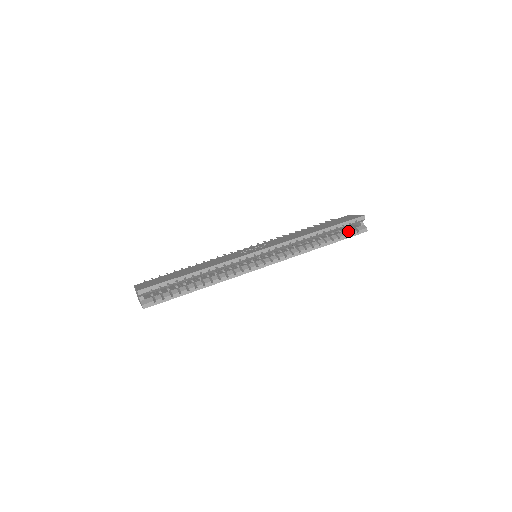
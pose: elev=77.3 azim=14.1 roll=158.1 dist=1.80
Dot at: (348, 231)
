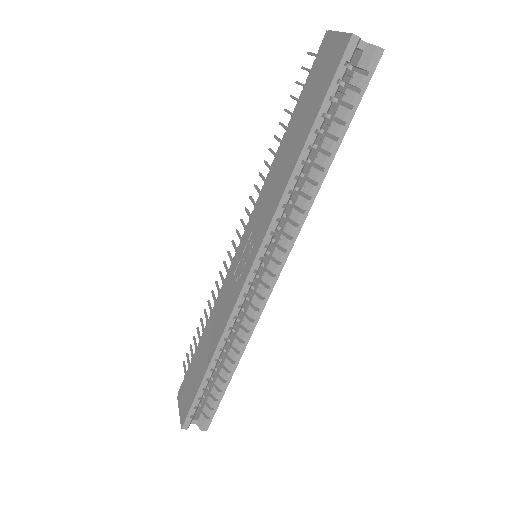
Dot at: (348, 91)
